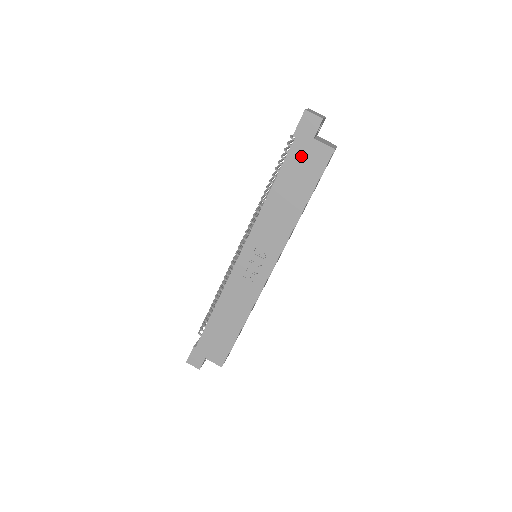
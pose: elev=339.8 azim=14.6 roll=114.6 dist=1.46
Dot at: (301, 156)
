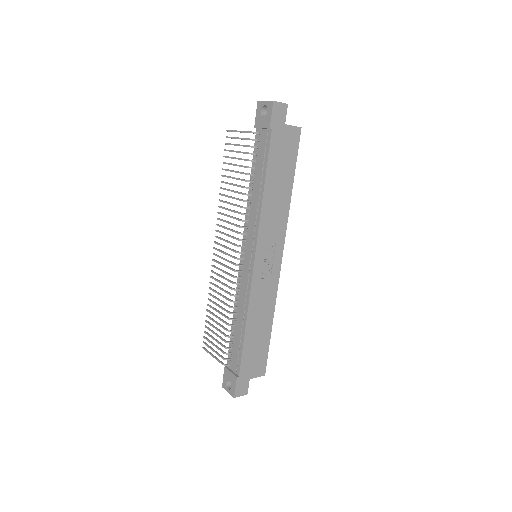
Dot at: (280, 144)
